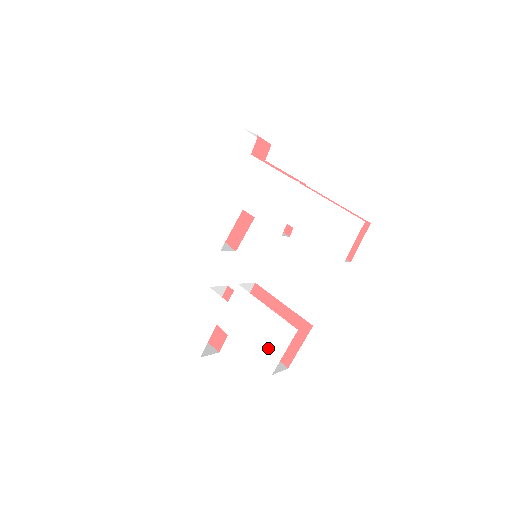
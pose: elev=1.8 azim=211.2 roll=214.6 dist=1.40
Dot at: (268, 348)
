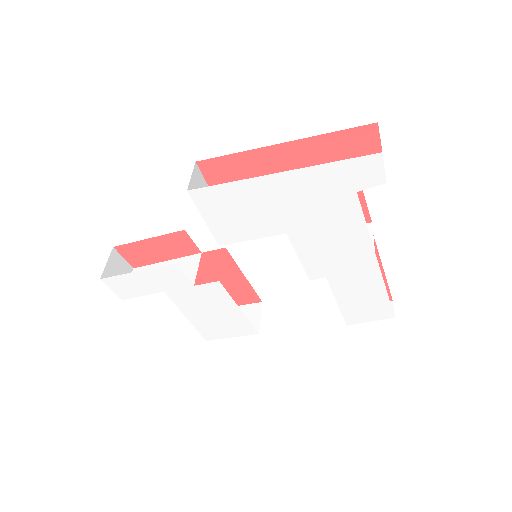
Dot at: (217, 329)
